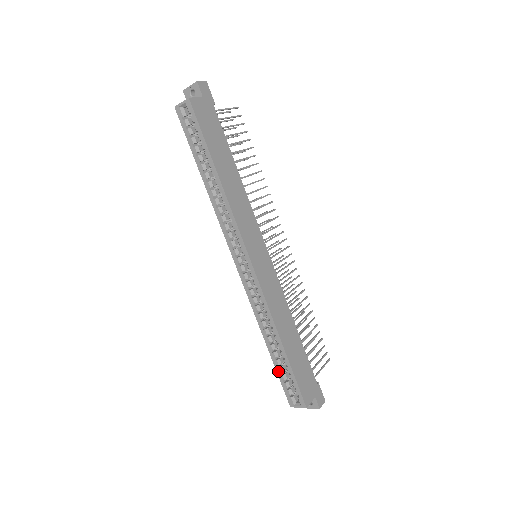
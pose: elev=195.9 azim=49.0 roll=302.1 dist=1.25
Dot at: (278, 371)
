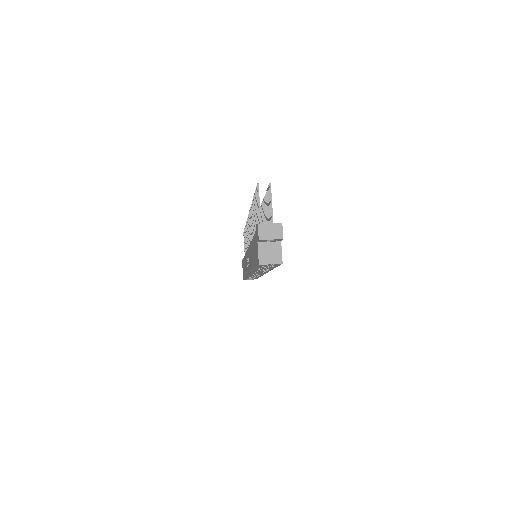
Dot at: occluded
